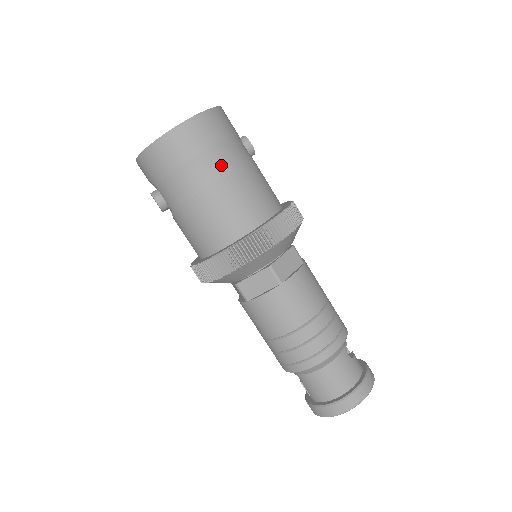
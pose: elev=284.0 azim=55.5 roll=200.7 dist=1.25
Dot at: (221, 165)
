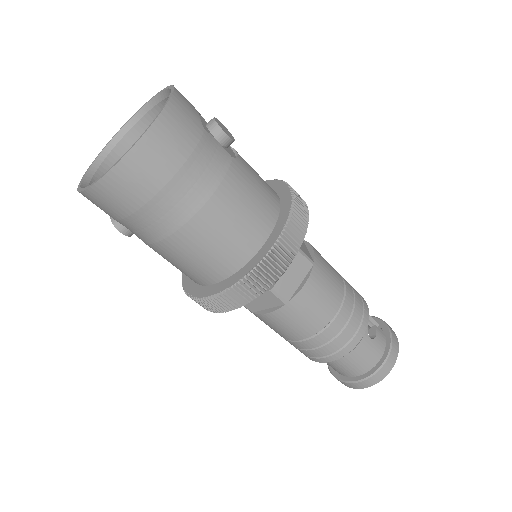
Dot at: (187, 201)
